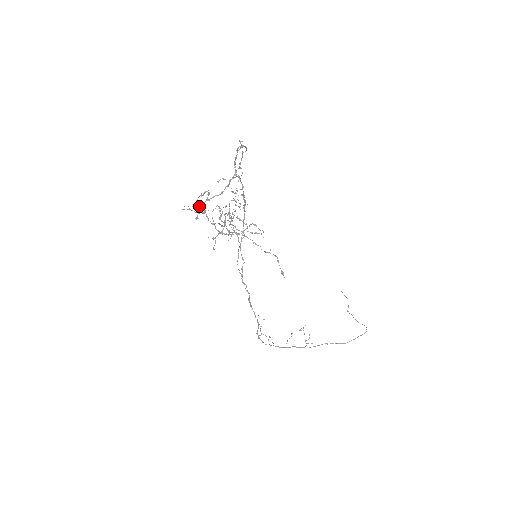
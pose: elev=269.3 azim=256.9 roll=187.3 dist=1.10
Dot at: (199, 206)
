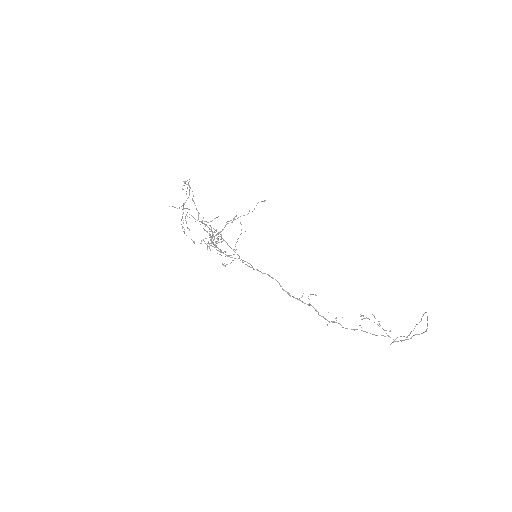
Dot at: occluded
